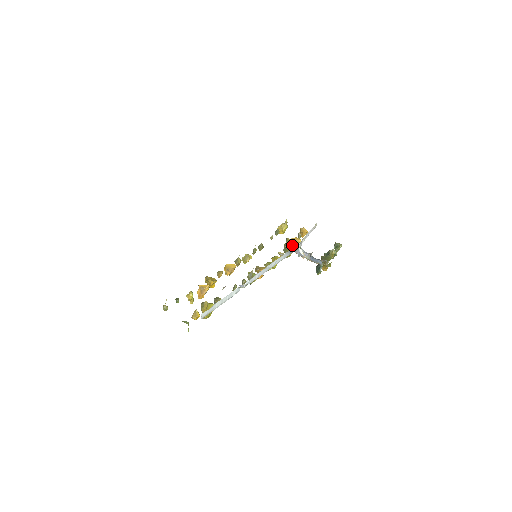
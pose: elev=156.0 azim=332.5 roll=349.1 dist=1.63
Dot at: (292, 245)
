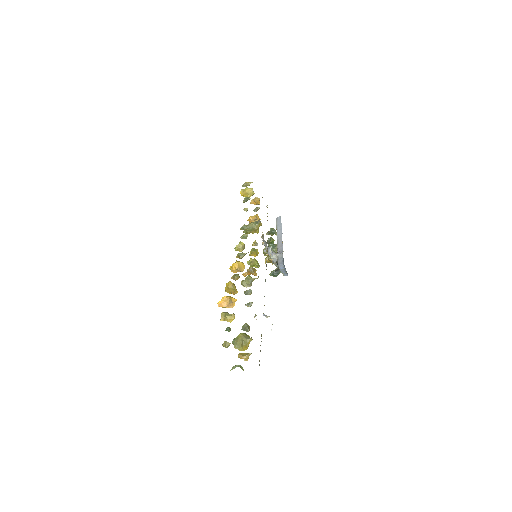
Dot at: occluded
